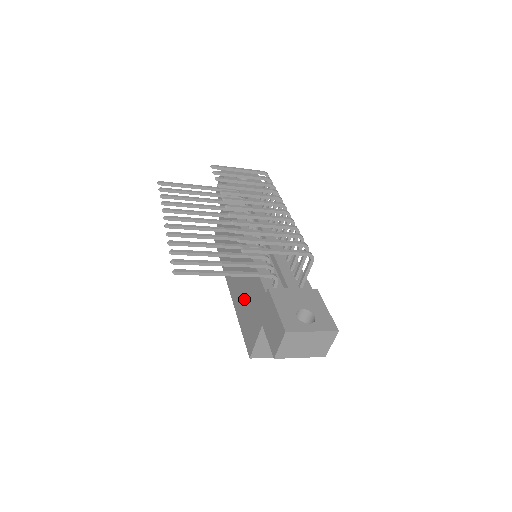
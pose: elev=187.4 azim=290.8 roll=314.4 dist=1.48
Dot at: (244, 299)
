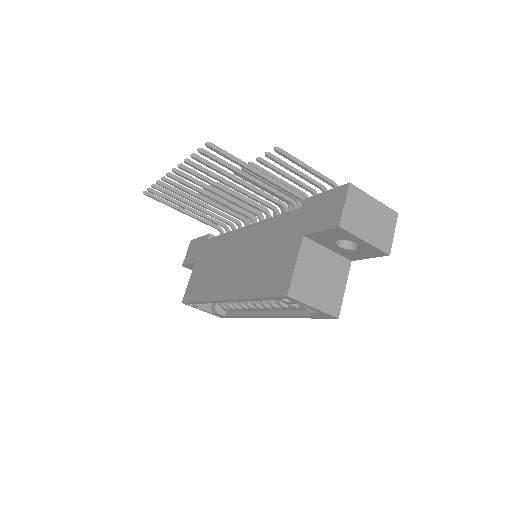
Dot at: (259, 264)
